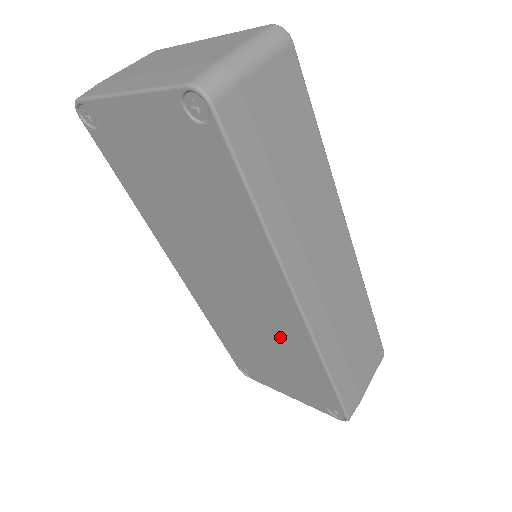
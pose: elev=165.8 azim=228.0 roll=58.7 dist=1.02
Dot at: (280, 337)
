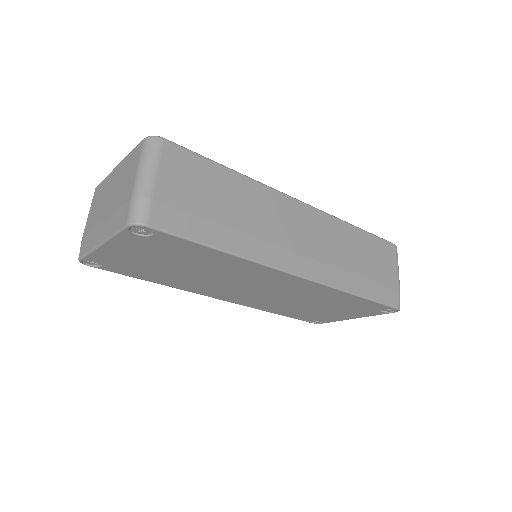
Dot at: (309, 295)
